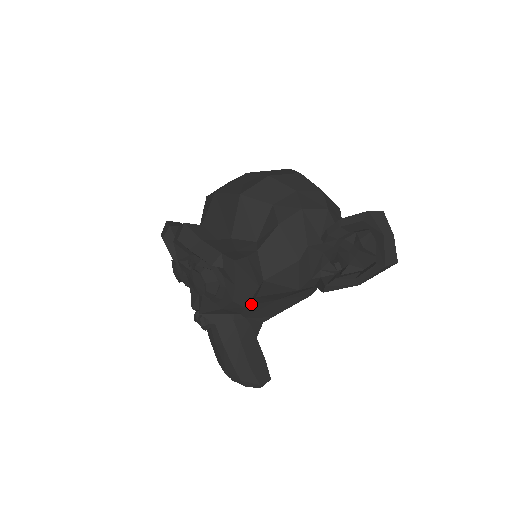
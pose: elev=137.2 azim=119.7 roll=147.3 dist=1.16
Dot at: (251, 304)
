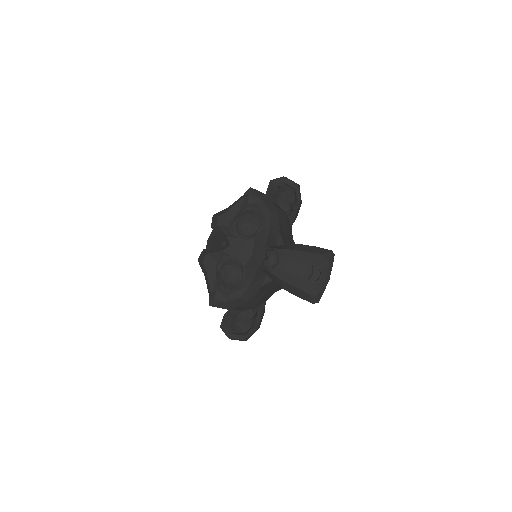
Dot at: occluded
